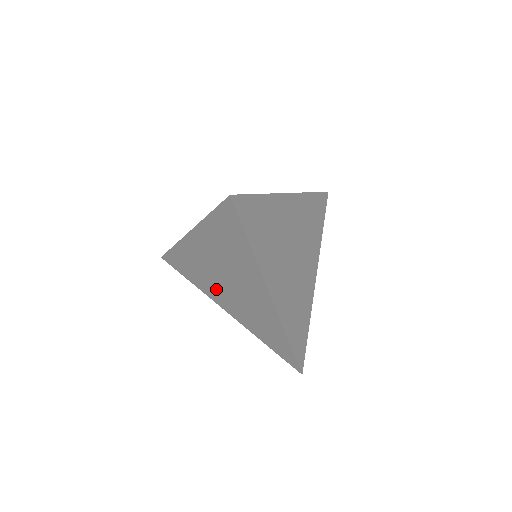
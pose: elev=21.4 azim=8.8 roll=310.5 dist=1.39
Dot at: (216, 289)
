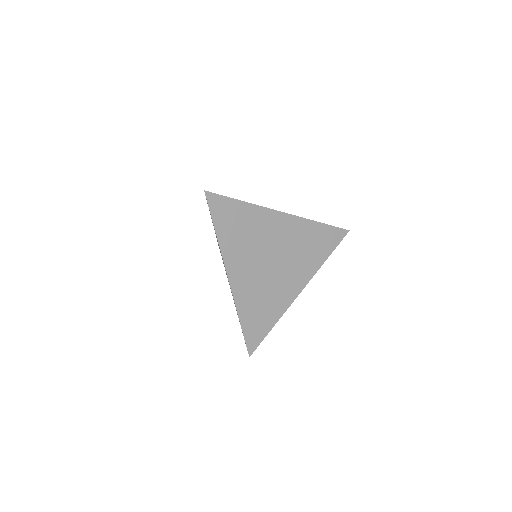
Dot at: occluded
